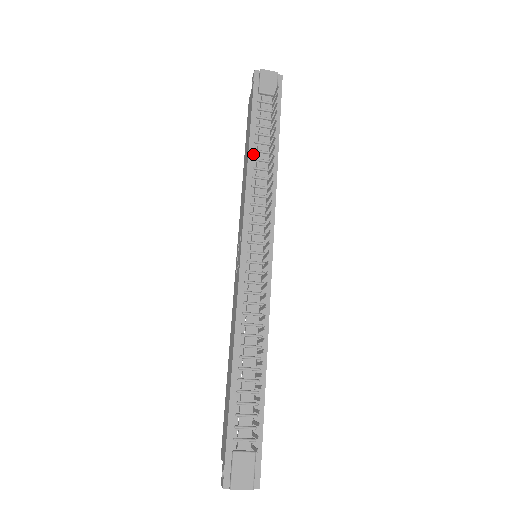
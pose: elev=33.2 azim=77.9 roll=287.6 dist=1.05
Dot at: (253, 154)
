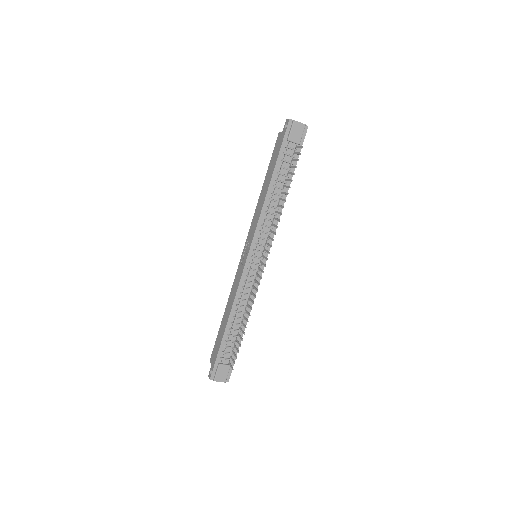
Dot at: (272, 188)
